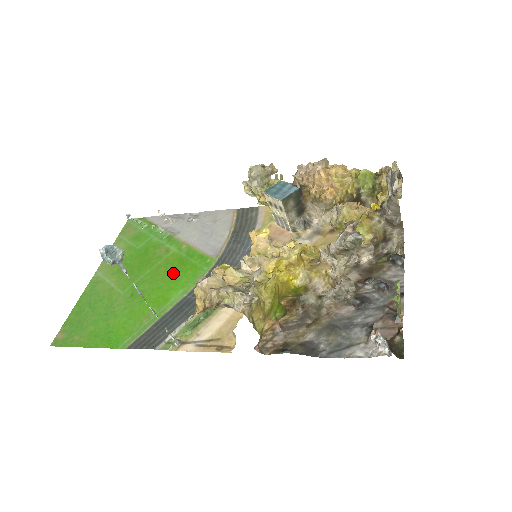
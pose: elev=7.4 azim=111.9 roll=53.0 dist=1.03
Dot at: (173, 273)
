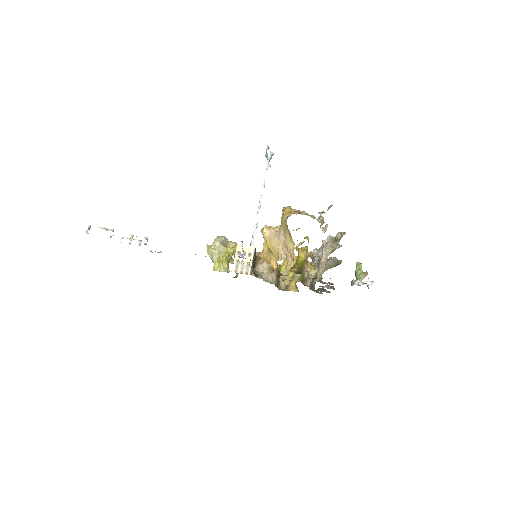
Dot at: occluded
